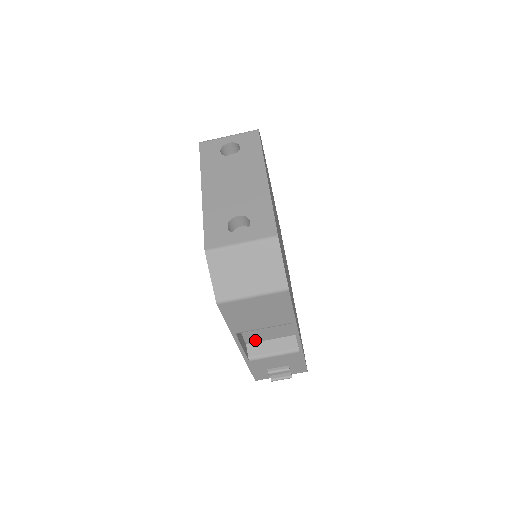
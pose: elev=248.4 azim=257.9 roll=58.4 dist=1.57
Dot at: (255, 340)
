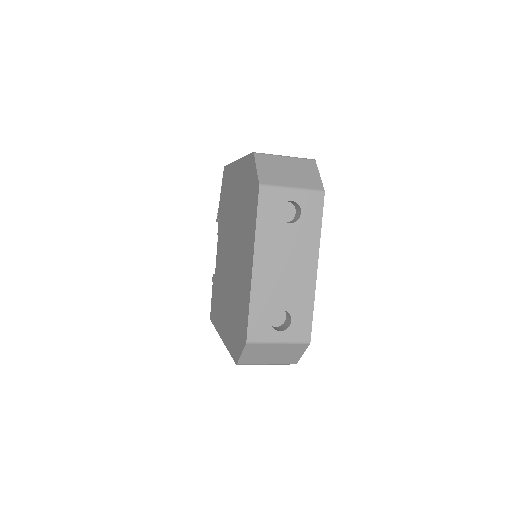
Dot at: occluded
